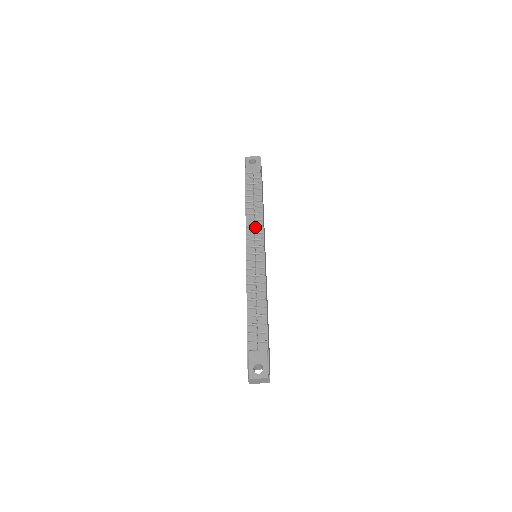
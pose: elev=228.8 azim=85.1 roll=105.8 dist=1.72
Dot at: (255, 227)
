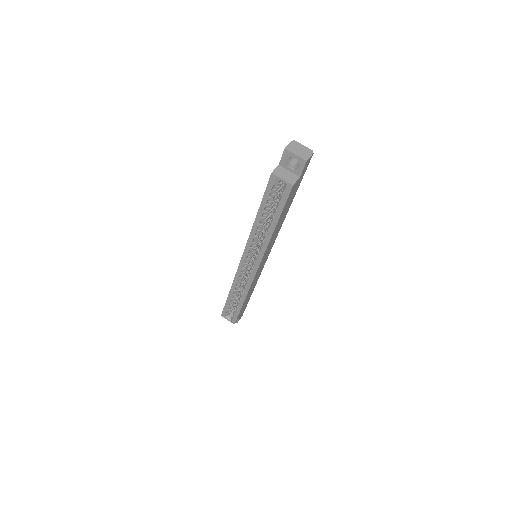
Dot at: occluded
